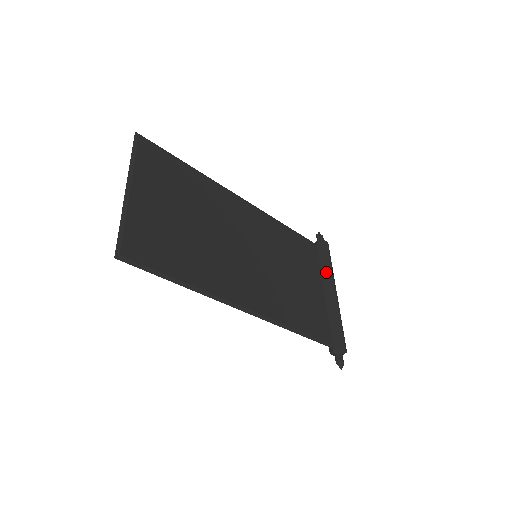
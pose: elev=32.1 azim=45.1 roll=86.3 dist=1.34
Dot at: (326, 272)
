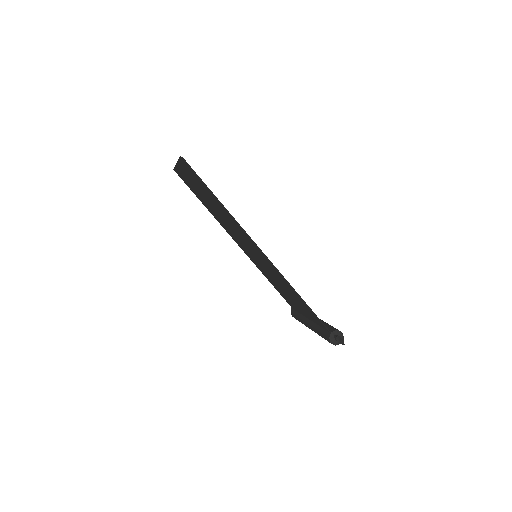
Dot at: occluded
